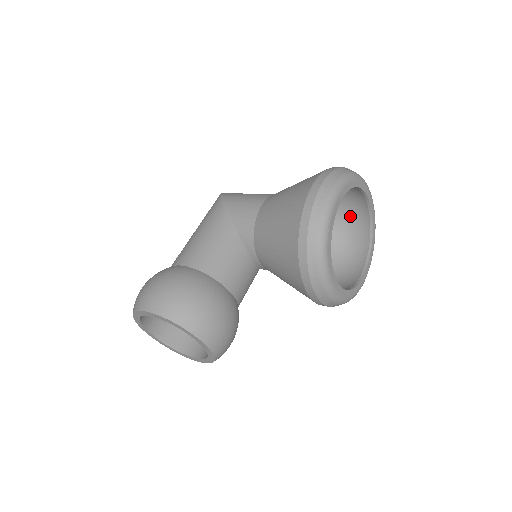
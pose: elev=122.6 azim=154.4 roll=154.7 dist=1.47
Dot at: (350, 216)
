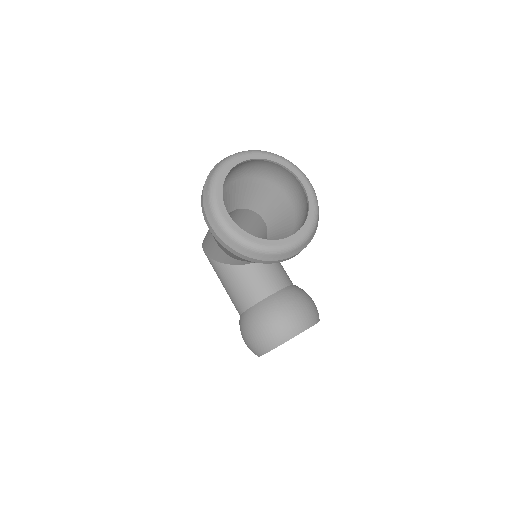
Dot at: (252, 169)
